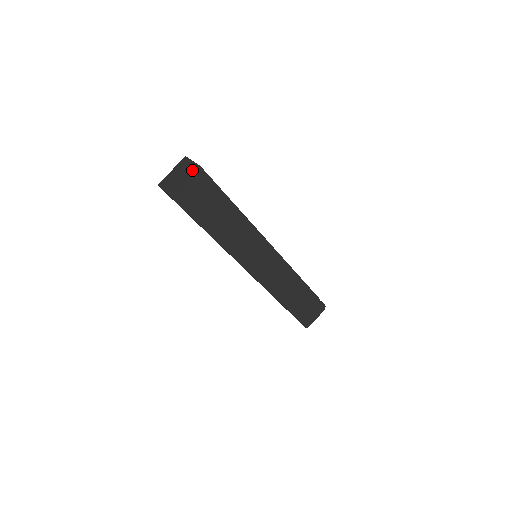
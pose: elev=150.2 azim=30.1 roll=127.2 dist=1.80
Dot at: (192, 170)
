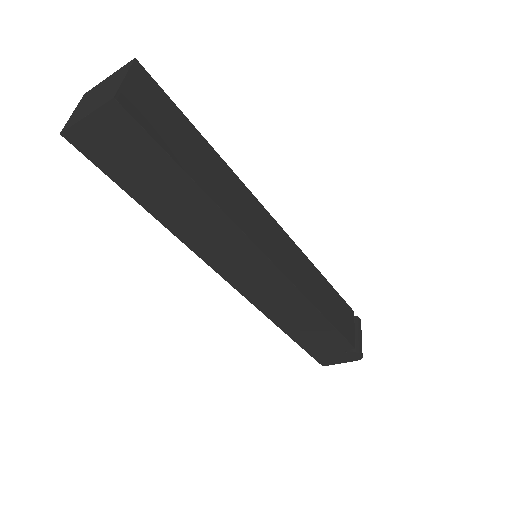
Dot at: (105, 98)
